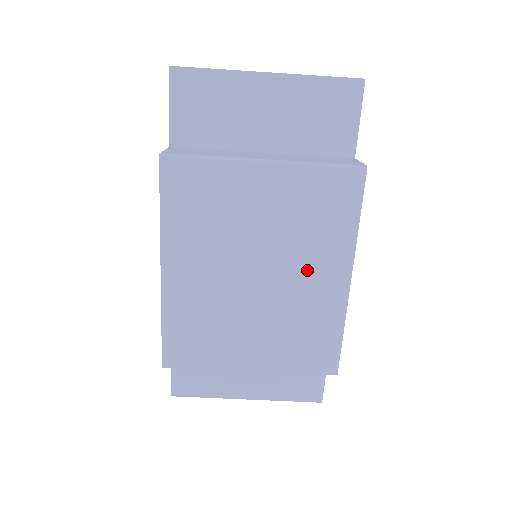
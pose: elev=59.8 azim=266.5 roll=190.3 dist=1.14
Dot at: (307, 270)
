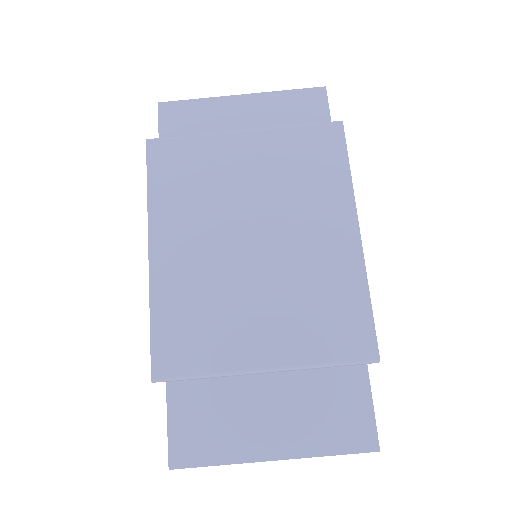
Dot at: (308, 227)
